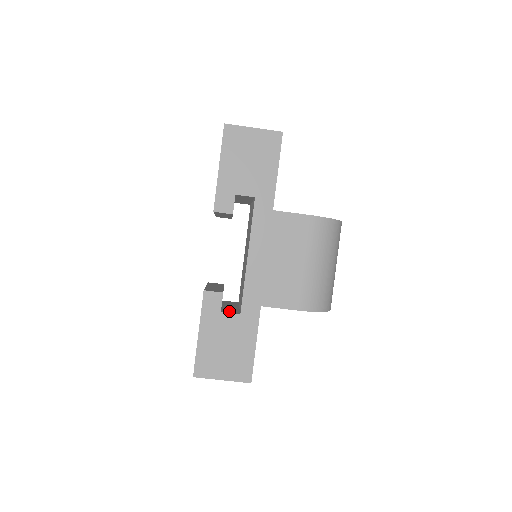
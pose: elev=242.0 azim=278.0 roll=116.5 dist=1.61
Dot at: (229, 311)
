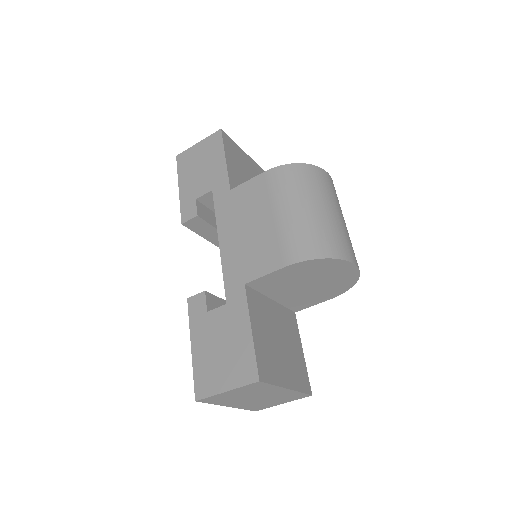
Dot at: occluded
